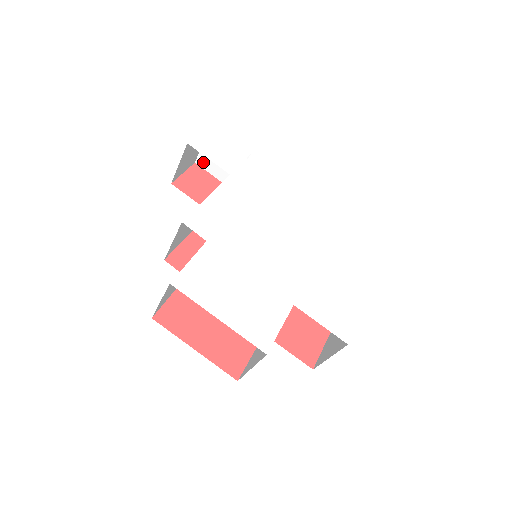
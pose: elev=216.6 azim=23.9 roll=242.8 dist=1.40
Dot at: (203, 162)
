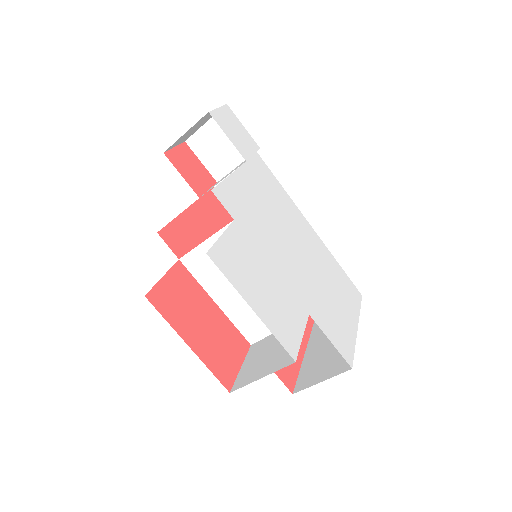
Dot at: (195, 144)
